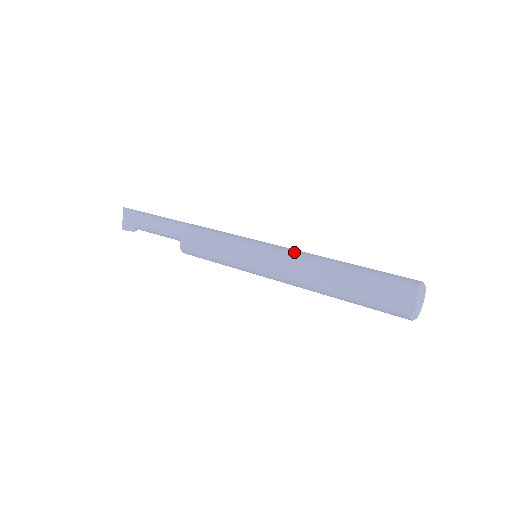
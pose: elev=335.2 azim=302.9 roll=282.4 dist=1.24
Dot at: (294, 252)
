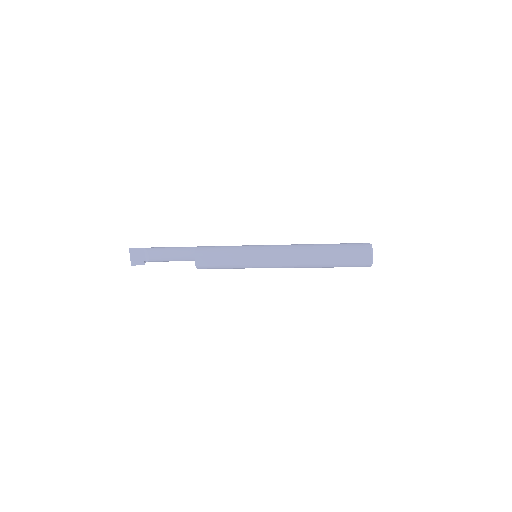
Dot at: (285, 246)
